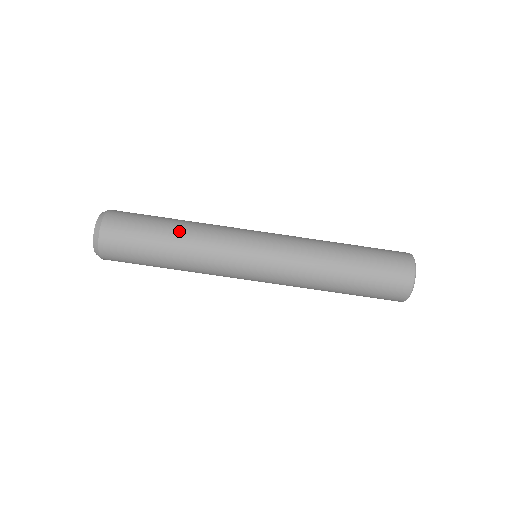
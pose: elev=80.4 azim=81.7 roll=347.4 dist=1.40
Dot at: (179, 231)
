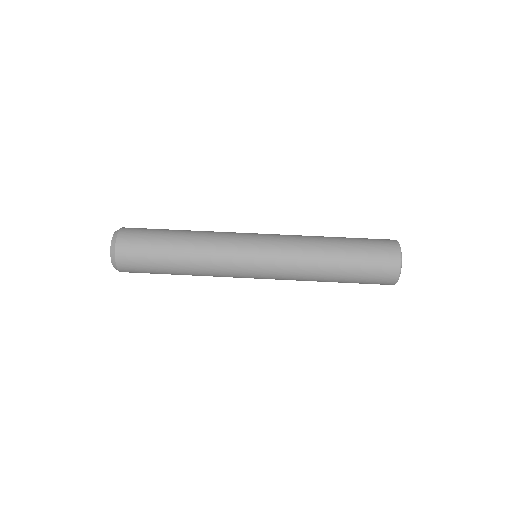
Dot at: (184, 241)
